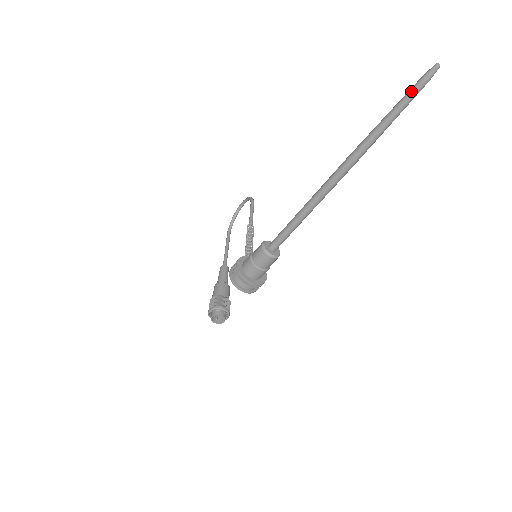
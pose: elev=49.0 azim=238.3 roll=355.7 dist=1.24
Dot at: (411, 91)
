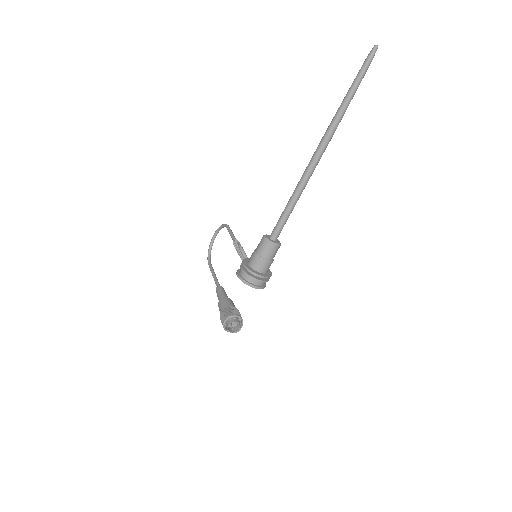
Dot at: (362, 69)
